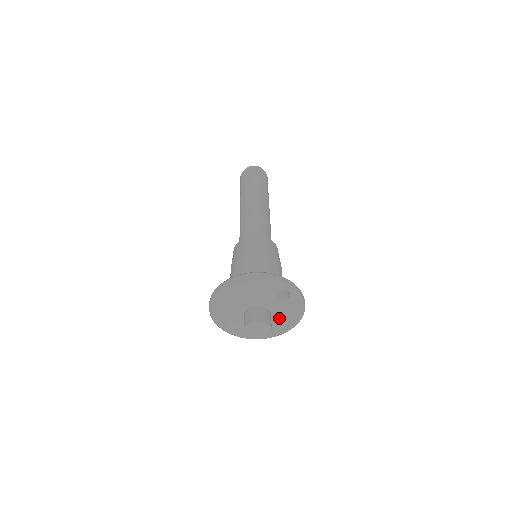
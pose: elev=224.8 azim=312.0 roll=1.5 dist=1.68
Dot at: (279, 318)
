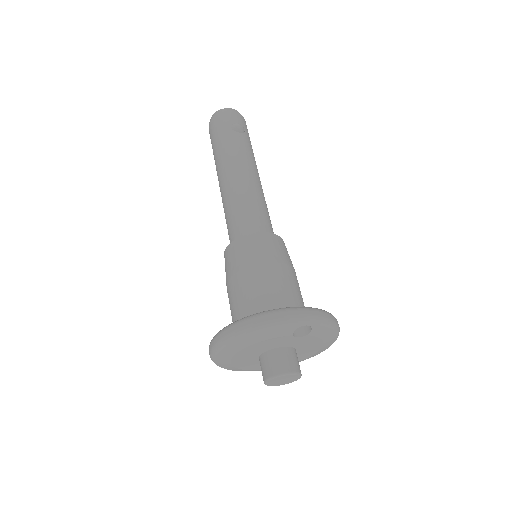
Dot at: (308, 348)
